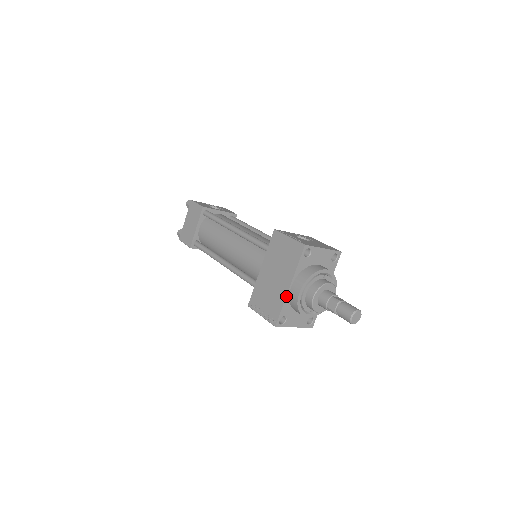
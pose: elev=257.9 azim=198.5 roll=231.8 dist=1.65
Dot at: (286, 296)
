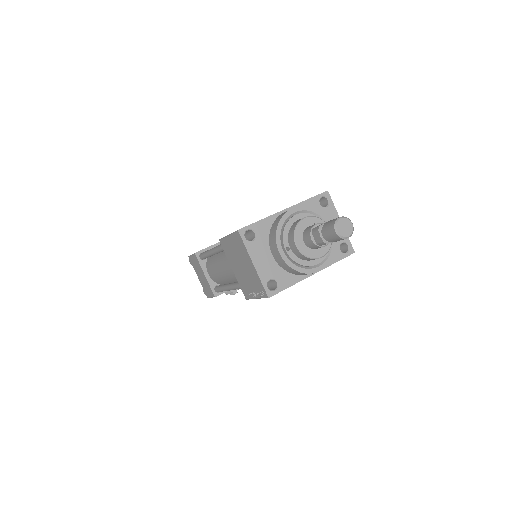
Dot at: (274, 214)
